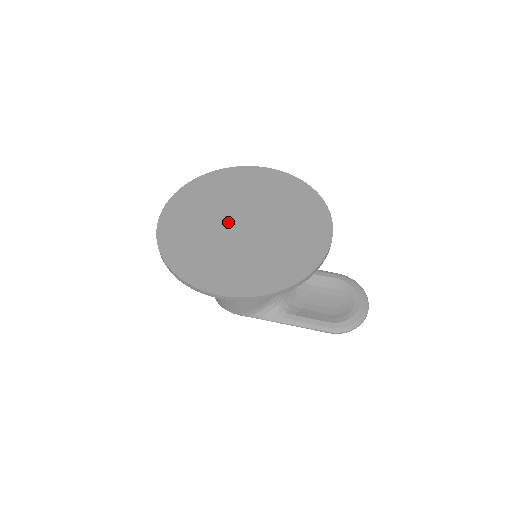
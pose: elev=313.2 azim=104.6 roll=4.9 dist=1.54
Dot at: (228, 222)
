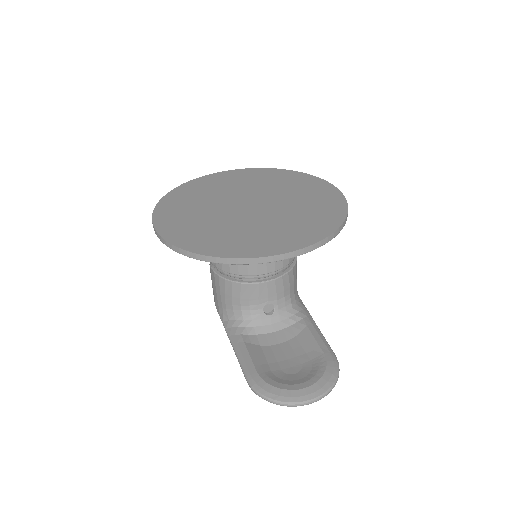
Dot at: (242, 198)
